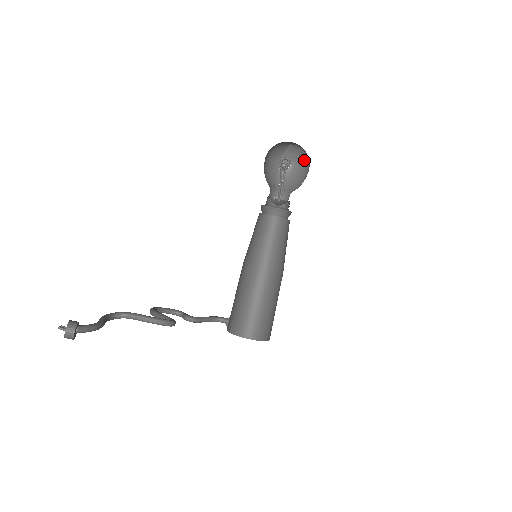
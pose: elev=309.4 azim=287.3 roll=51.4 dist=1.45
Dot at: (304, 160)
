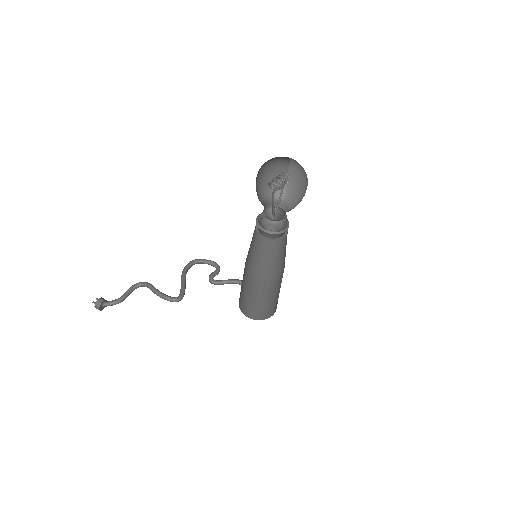
Dot at: occluded
